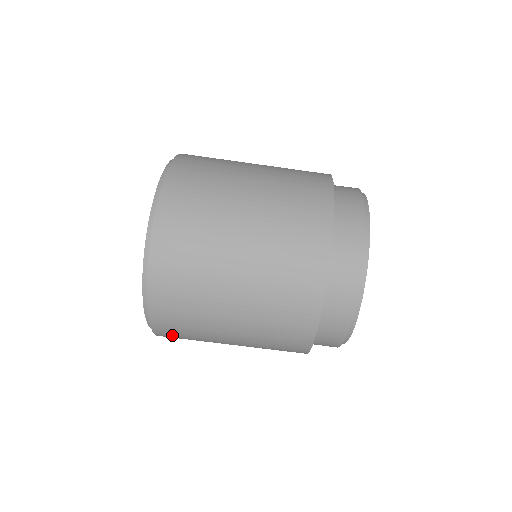
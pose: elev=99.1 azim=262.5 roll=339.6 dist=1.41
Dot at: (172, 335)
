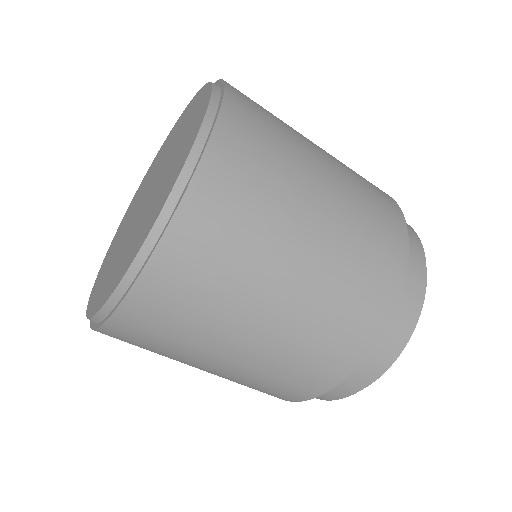
Dot at: occluded
